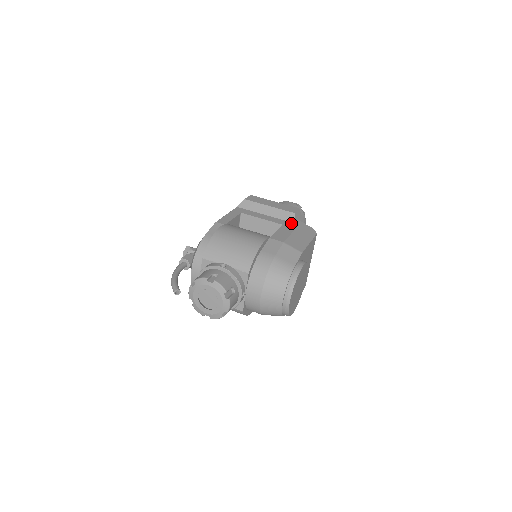
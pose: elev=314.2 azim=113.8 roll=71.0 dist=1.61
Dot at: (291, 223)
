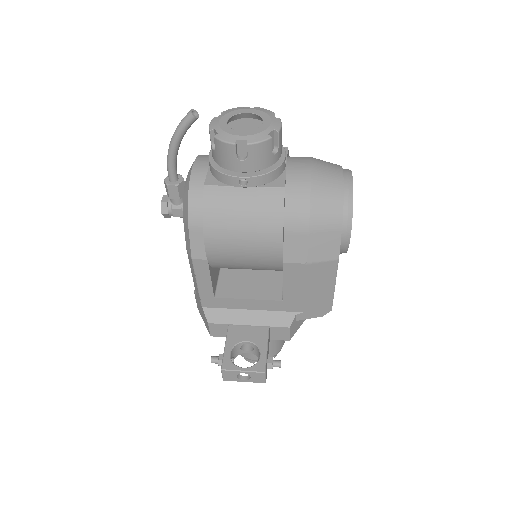
Dot at: occluded
